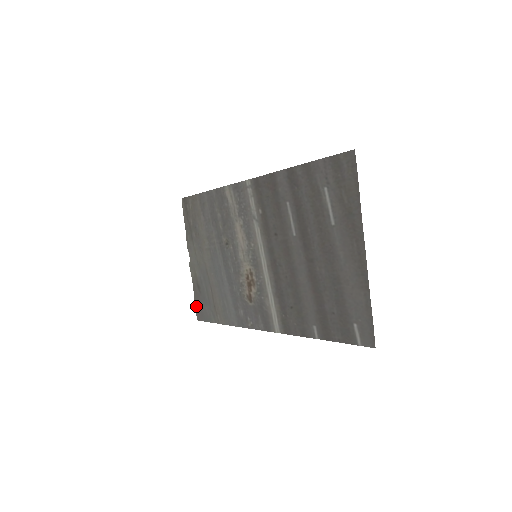
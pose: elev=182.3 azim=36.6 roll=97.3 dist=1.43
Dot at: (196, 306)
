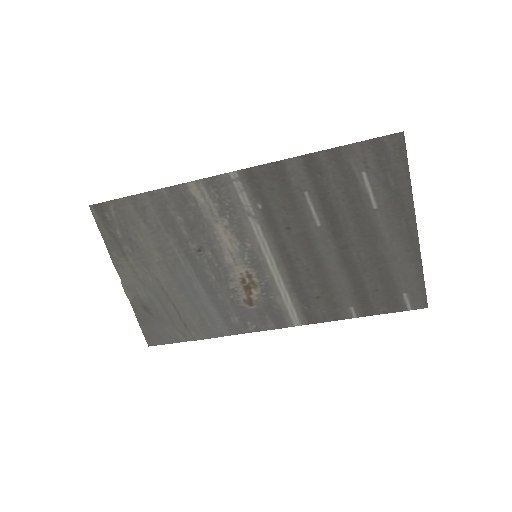
Dot at: (145, 331)
